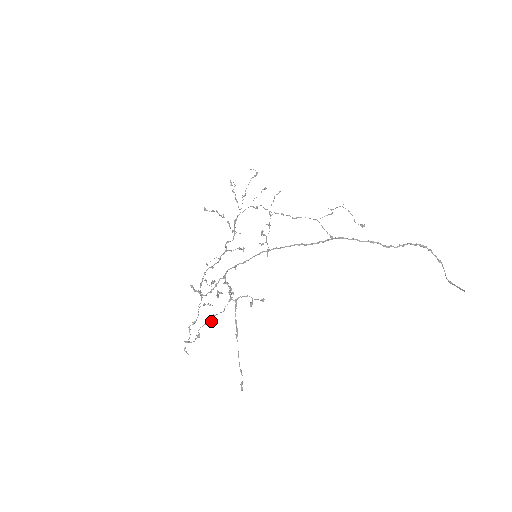
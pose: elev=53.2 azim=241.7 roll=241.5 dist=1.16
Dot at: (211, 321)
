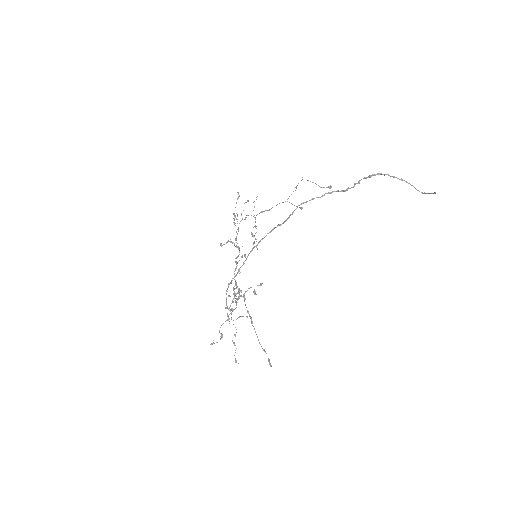
Dot at: (227, 320)
